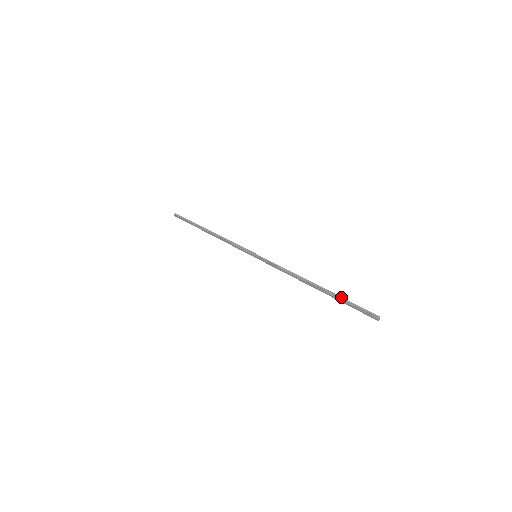
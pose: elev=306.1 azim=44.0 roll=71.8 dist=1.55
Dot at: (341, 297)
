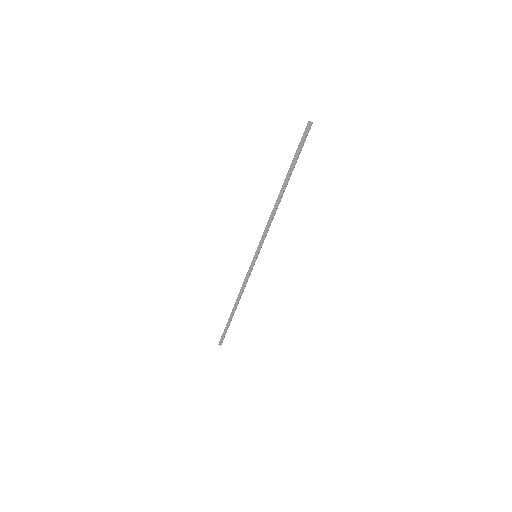
Dot at: (292, 162)
